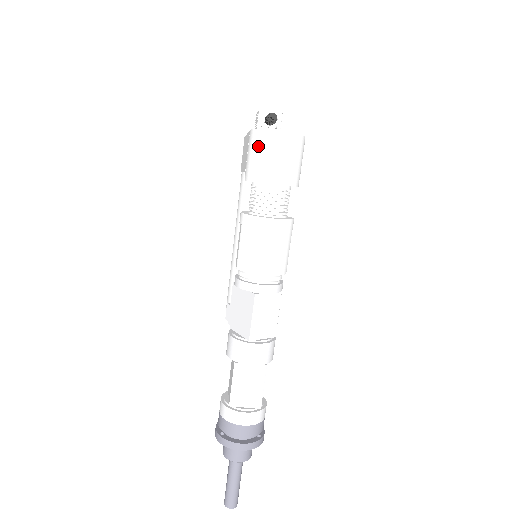
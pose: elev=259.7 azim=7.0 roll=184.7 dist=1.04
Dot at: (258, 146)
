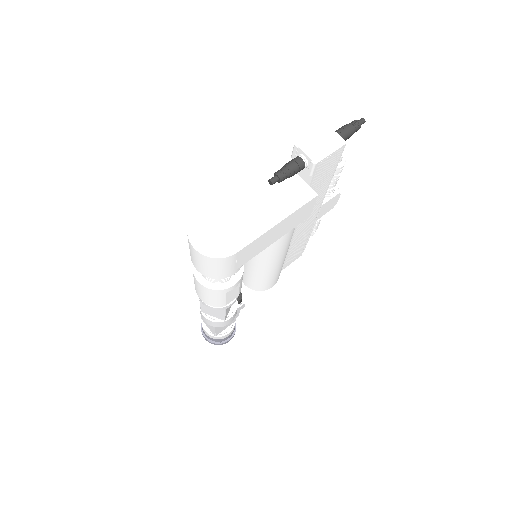
Dot at: occluded
